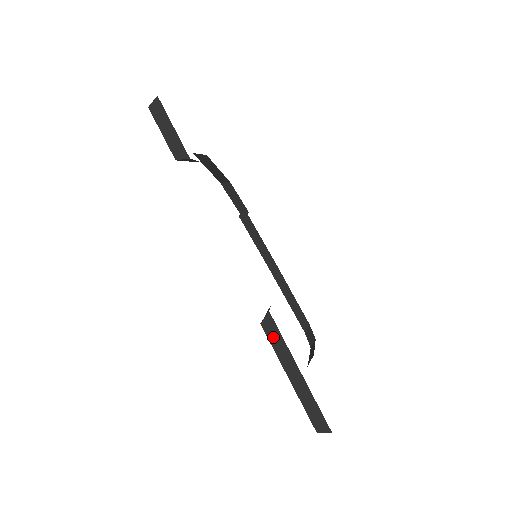
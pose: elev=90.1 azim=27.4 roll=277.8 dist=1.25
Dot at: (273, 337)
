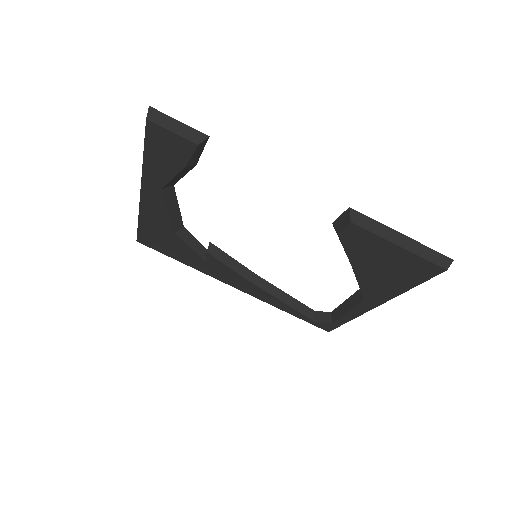
Dot at: (366, 224)
